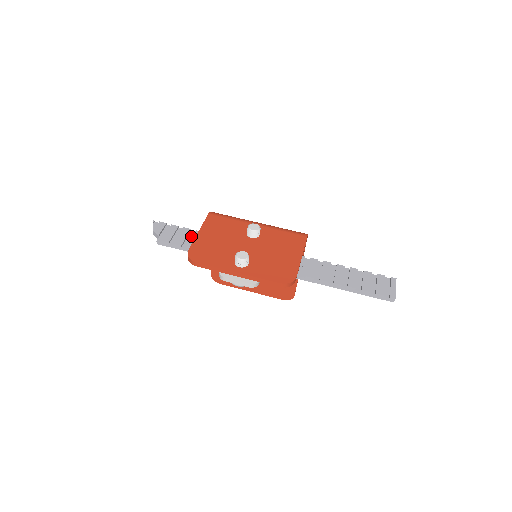
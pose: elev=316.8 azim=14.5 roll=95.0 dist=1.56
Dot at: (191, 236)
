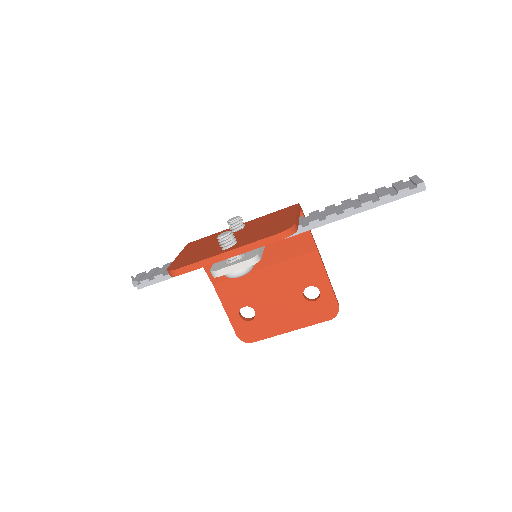
Dot at: occluded
